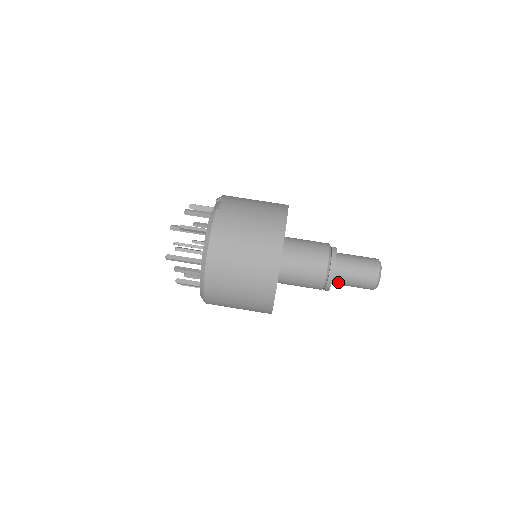
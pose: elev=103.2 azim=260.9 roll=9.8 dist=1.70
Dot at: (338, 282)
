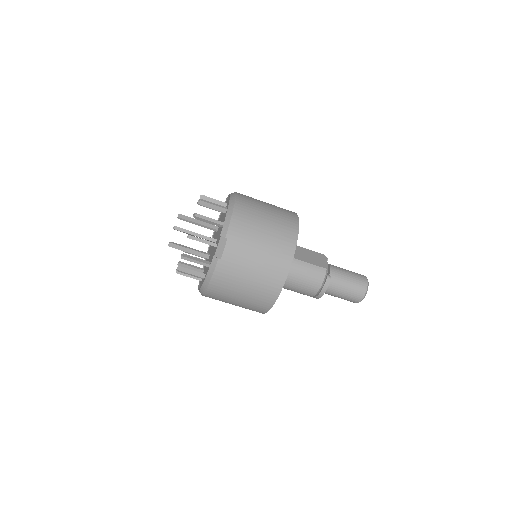
Dot at: occluded
